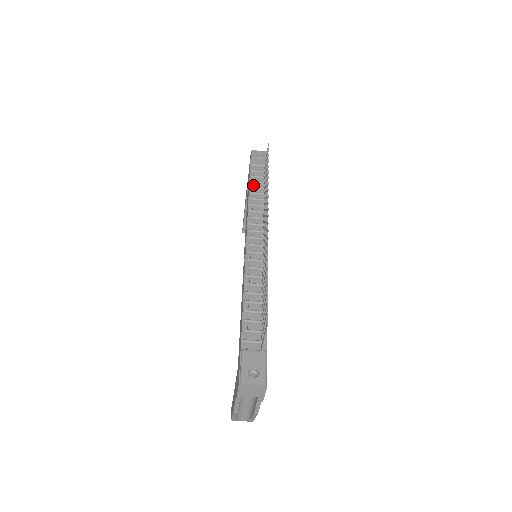
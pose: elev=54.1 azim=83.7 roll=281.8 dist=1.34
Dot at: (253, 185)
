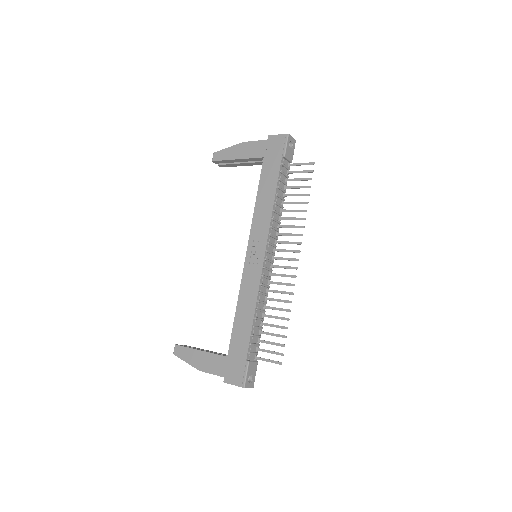
Dot at: (279, 183)
